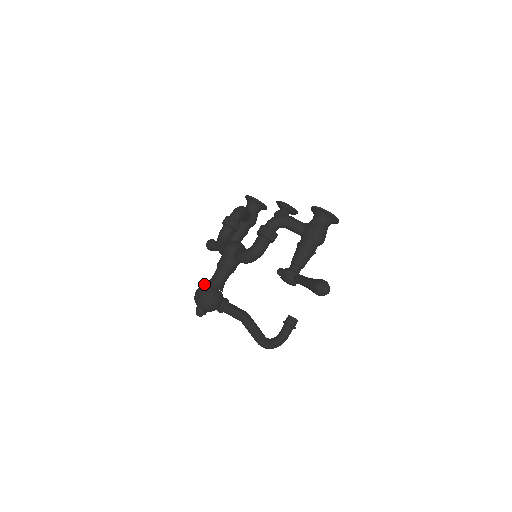
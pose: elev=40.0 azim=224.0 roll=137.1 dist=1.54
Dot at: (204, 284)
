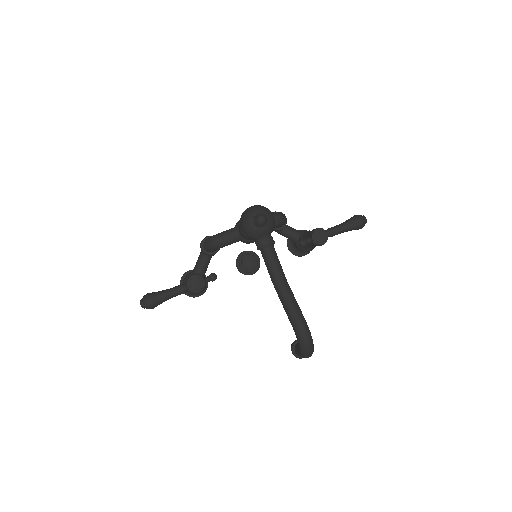
Dot at: occluded
